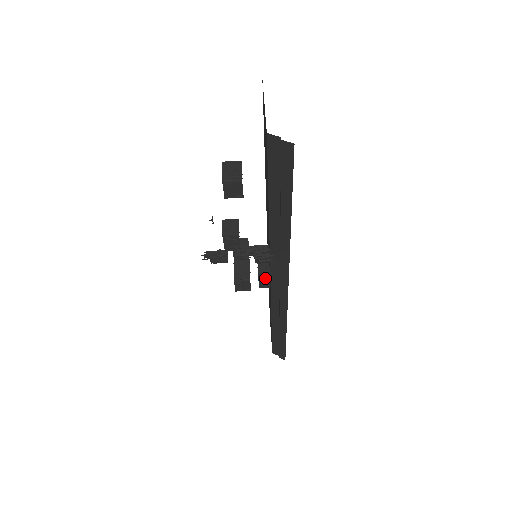
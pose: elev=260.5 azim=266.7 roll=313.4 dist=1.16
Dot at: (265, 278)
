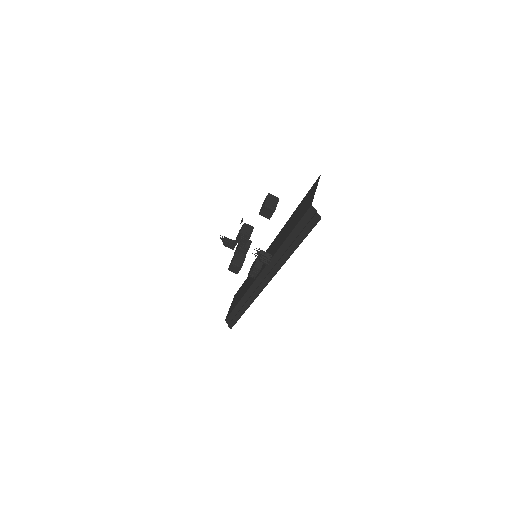
Dot at: (255, 272)
